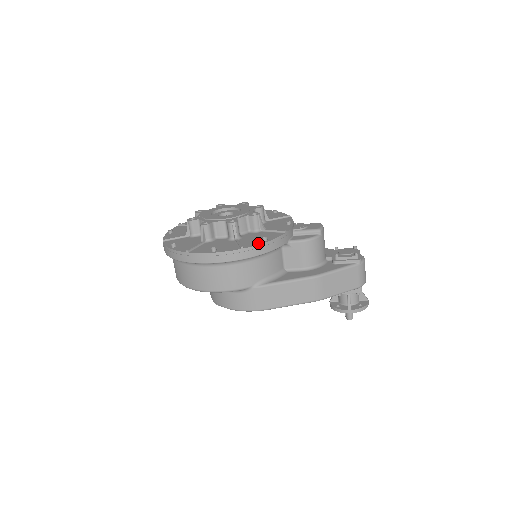
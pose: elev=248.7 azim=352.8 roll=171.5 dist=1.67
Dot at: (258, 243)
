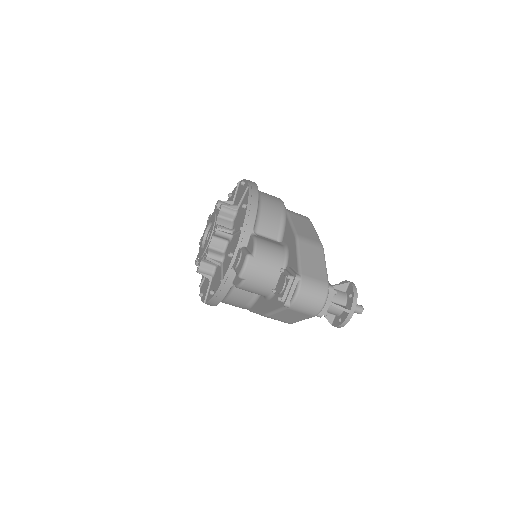
Dot at: (210, 298)
